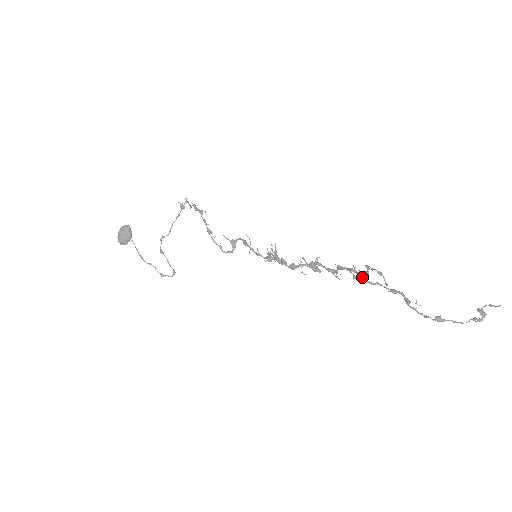
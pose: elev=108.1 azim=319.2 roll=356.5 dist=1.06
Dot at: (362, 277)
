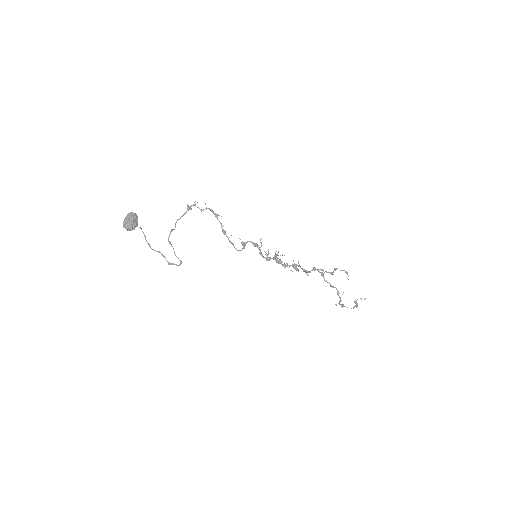
Dot at: occluded
